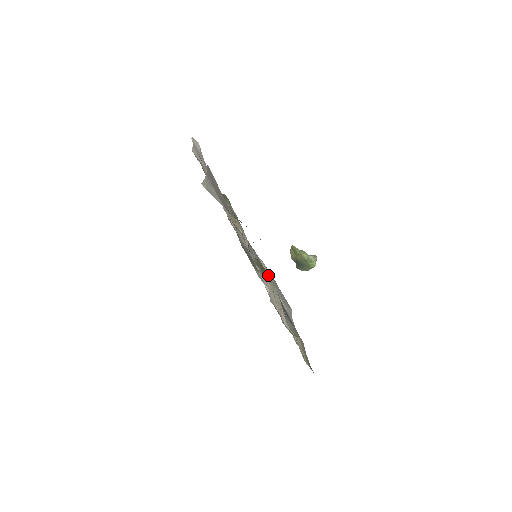
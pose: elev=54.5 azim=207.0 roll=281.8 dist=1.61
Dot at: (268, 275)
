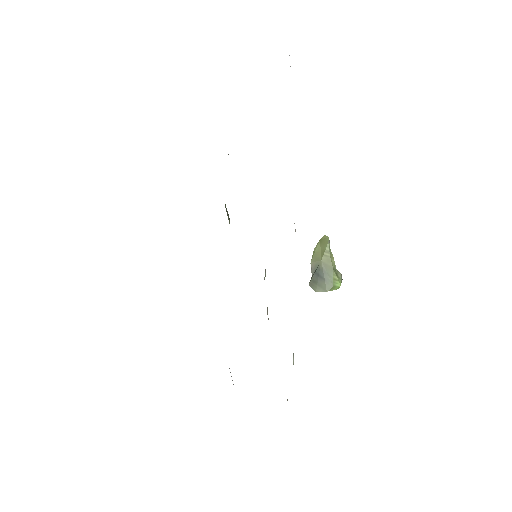
Dot at: occluded
